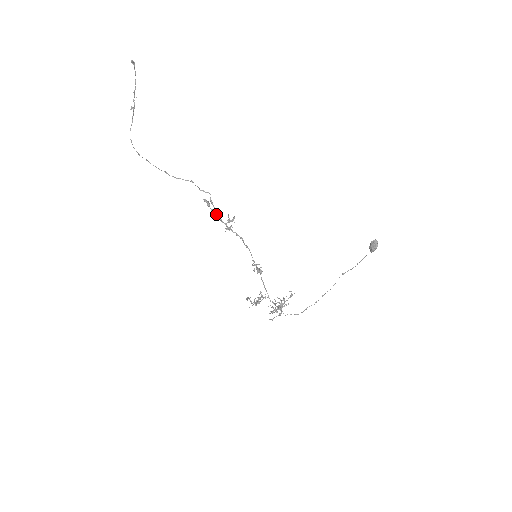
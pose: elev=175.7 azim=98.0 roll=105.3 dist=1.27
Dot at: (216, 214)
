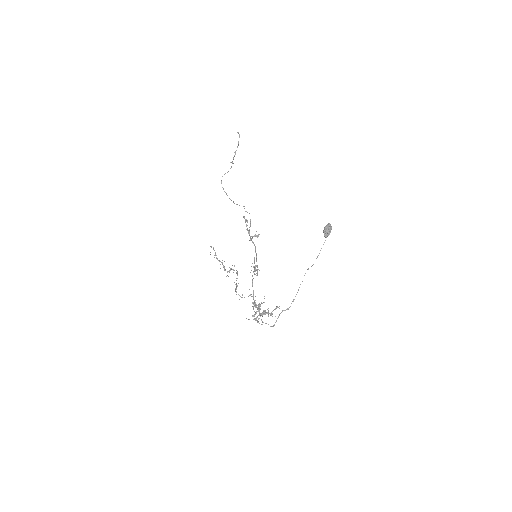
Dot at: (249, 230)
